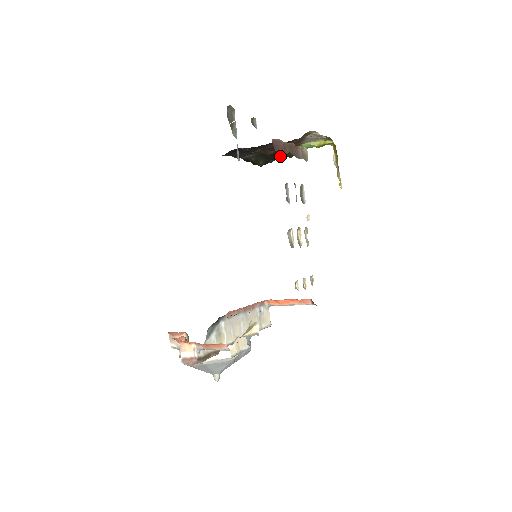
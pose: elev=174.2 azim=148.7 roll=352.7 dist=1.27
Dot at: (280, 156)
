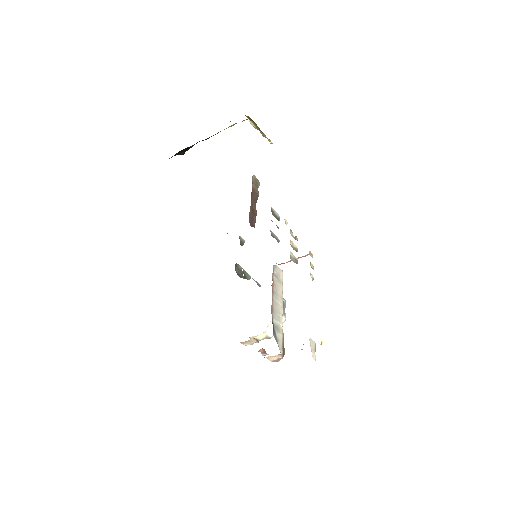
Dot at: occluded
